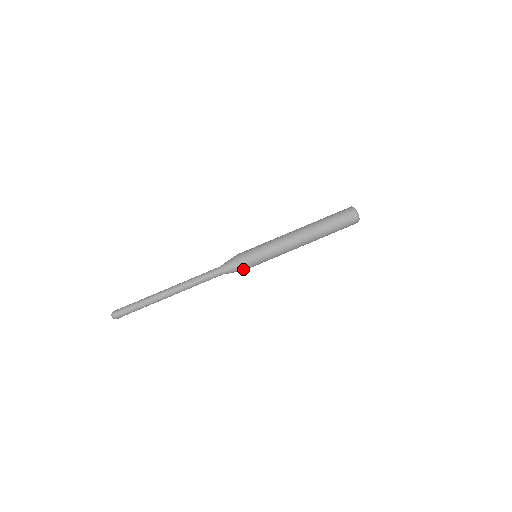
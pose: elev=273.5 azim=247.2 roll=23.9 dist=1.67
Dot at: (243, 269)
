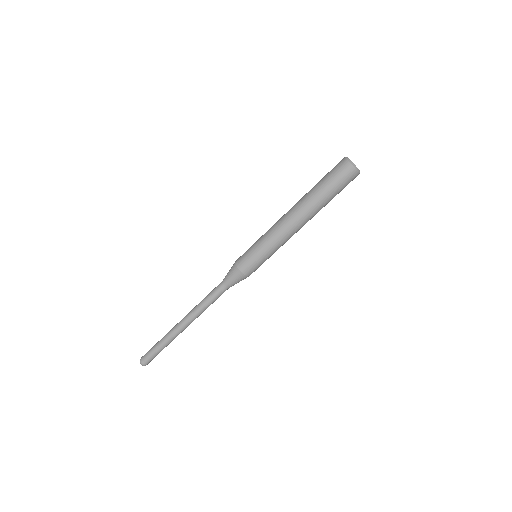
Dot at: occluded
